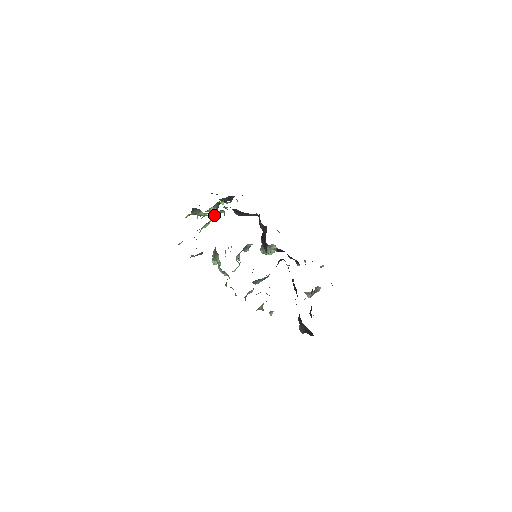
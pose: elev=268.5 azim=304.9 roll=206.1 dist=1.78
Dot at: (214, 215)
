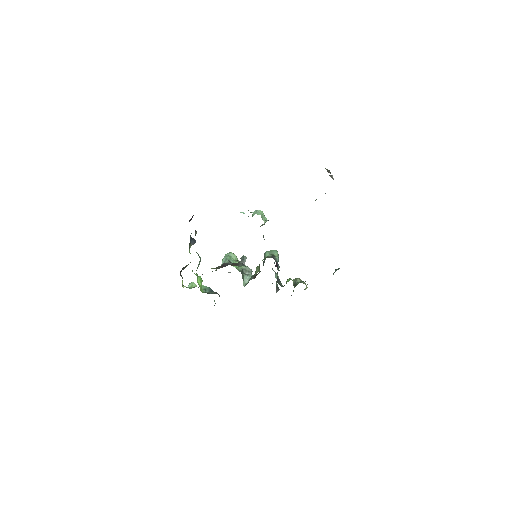
Dot at: occluded
